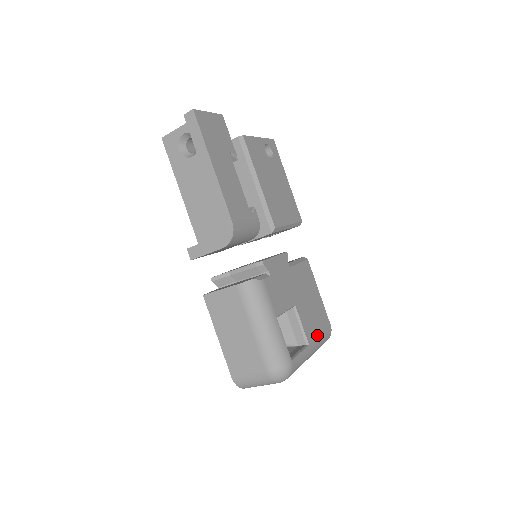
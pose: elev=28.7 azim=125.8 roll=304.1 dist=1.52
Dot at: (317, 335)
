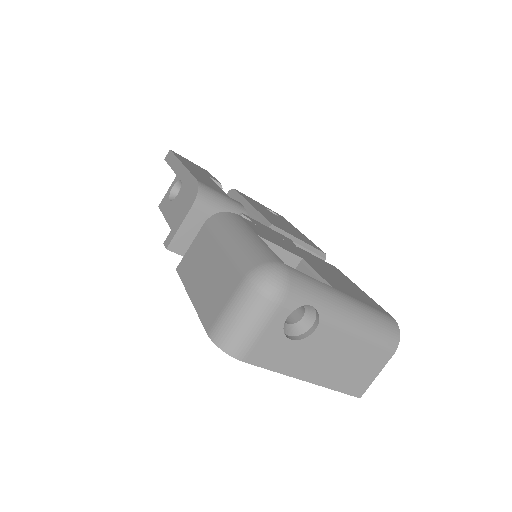
Dot at: (356, 299)
